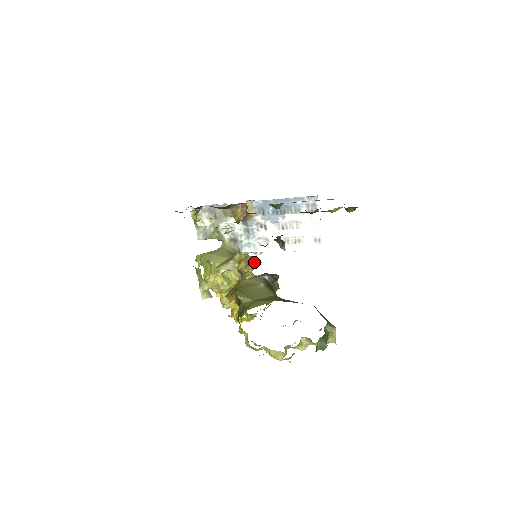
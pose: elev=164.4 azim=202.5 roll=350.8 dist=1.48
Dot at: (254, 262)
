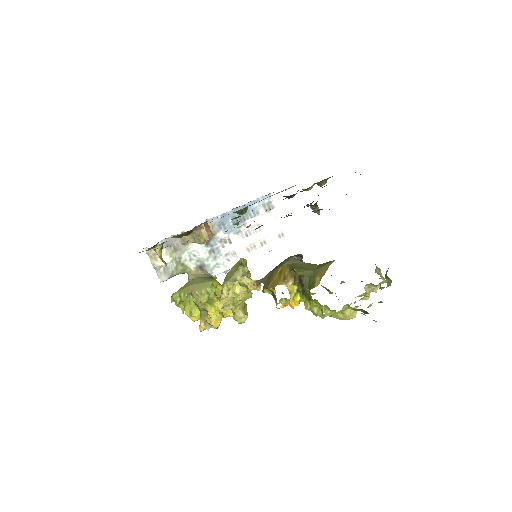
Dot at: occluded
